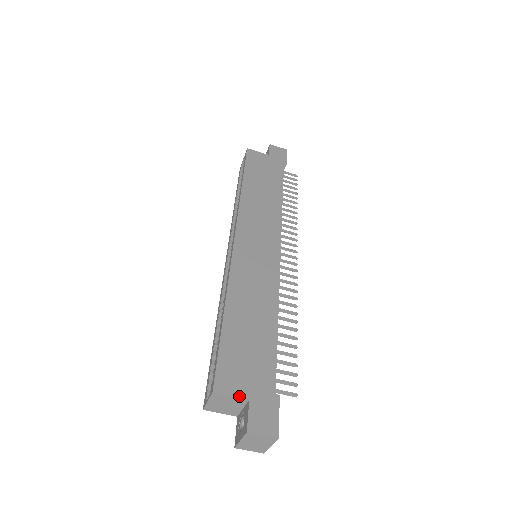
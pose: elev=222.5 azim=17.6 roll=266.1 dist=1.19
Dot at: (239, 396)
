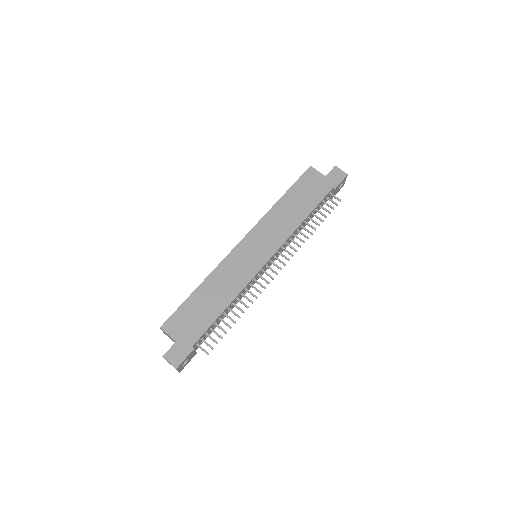
Dot at: (172, 337)
